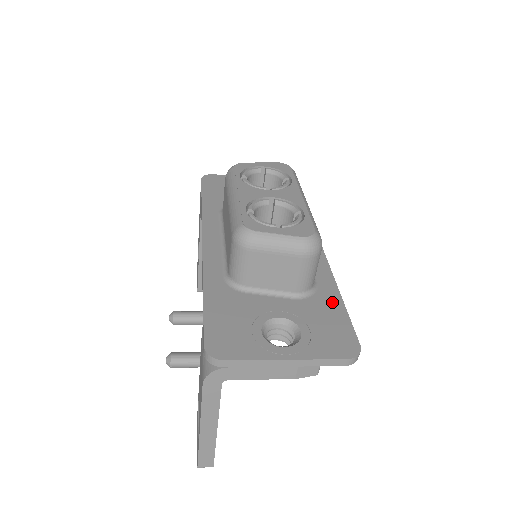
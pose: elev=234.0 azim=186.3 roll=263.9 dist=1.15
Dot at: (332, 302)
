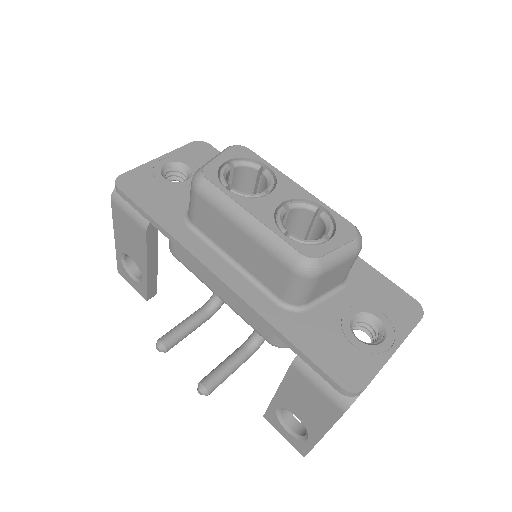
Dot at: (366, 272)
